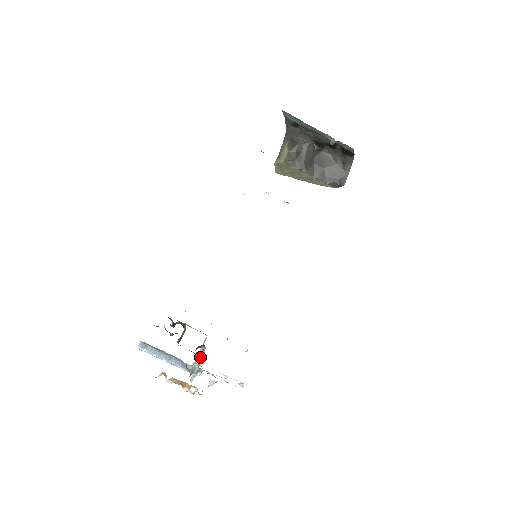
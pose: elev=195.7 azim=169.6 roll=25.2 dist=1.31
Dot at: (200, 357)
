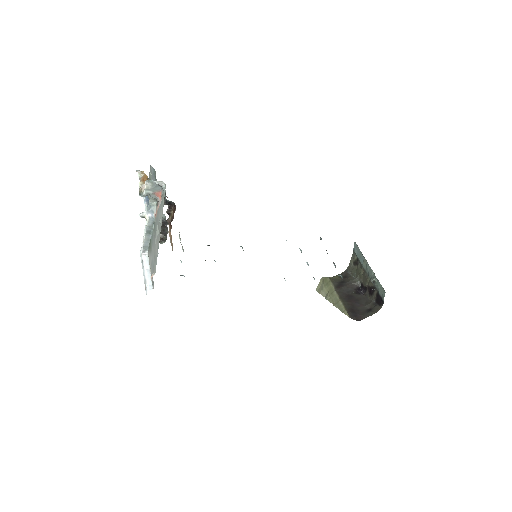
Dot at: occluded
